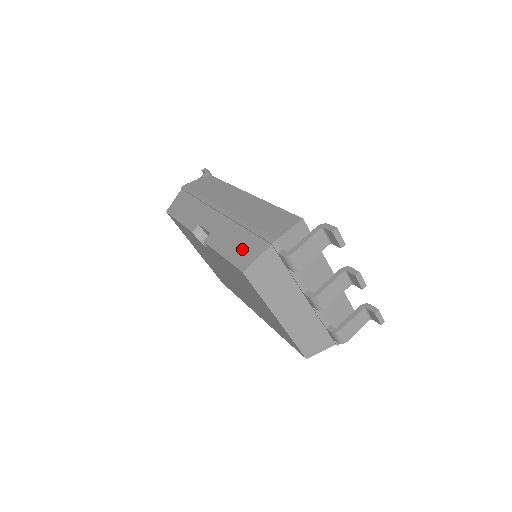
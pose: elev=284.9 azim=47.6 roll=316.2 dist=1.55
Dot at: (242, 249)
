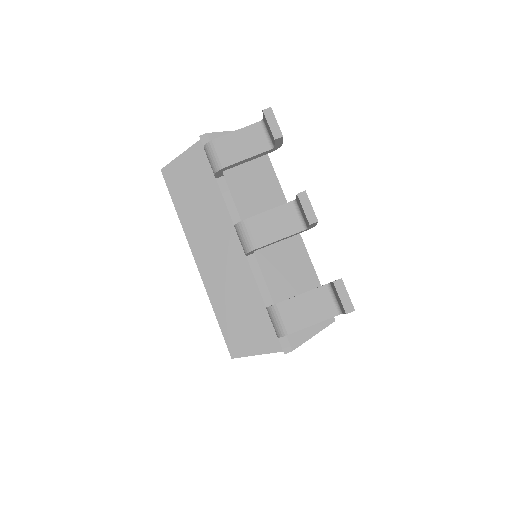
Dot at: occluded
